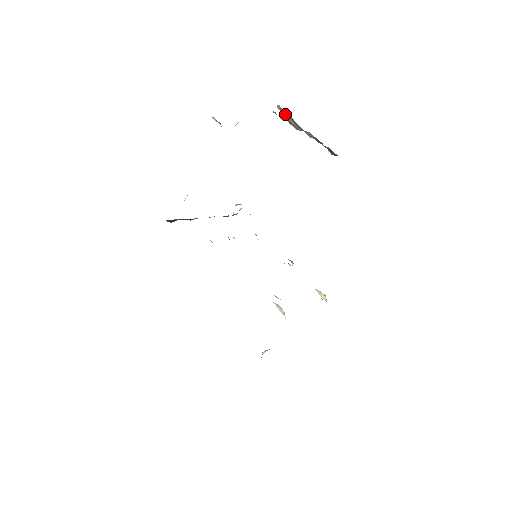
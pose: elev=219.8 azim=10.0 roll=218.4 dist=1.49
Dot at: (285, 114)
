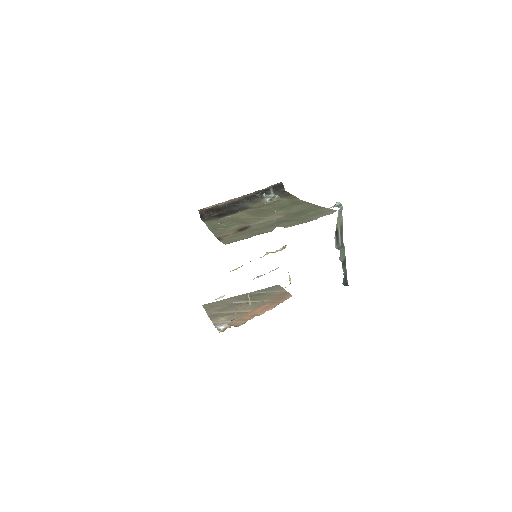
Dot at: (340, 222)
